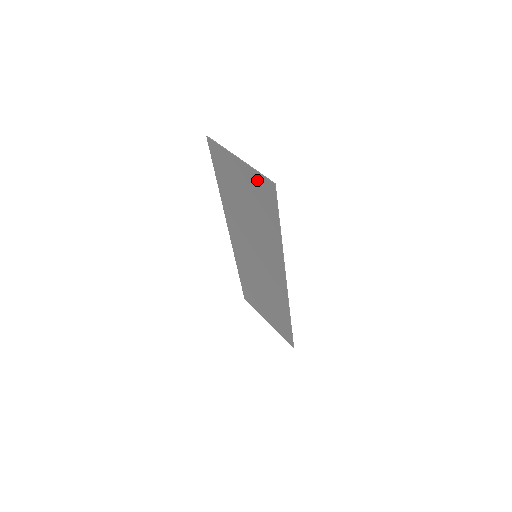
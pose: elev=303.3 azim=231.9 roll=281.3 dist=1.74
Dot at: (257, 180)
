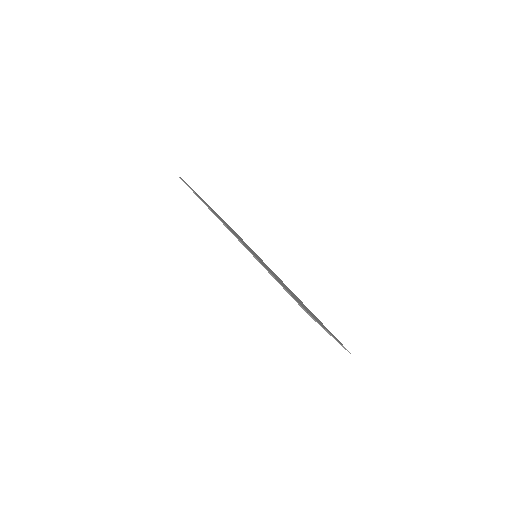
Dot at: occluded
